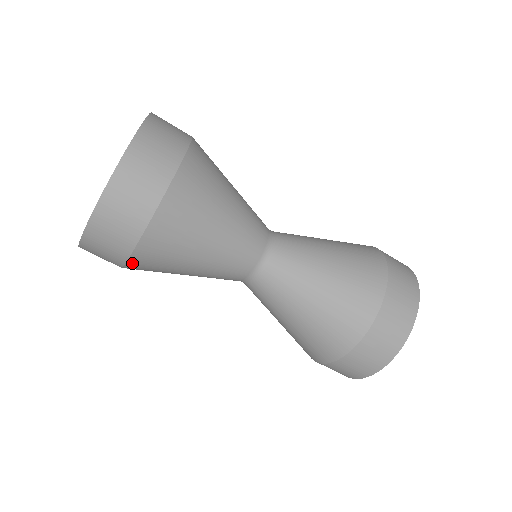
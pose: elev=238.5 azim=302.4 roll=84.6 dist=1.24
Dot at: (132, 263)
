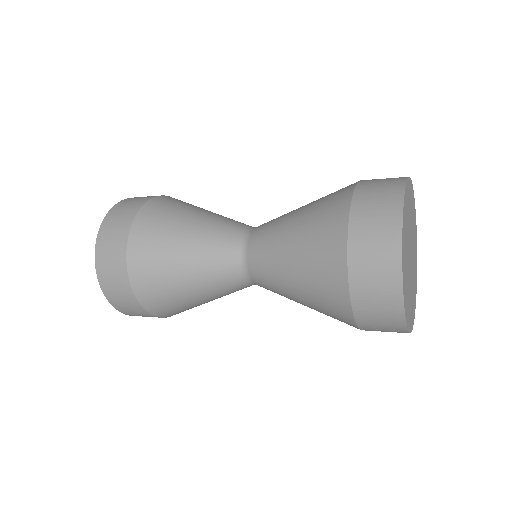
Dot at: (172, 315)
